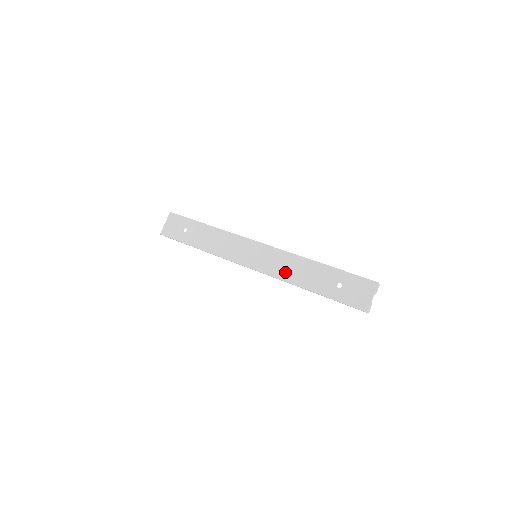
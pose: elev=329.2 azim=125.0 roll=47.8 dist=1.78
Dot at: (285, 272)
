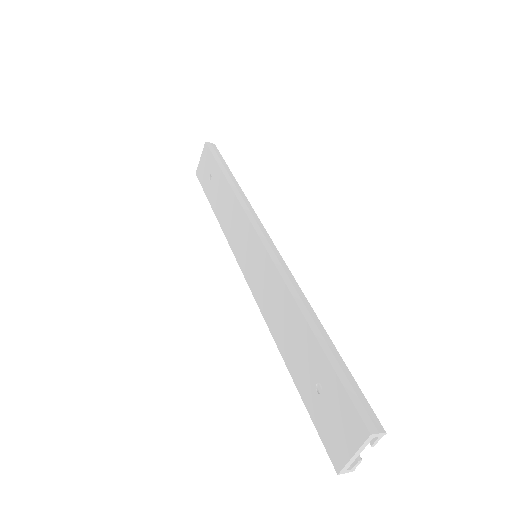
Dot at: (270, 308)
